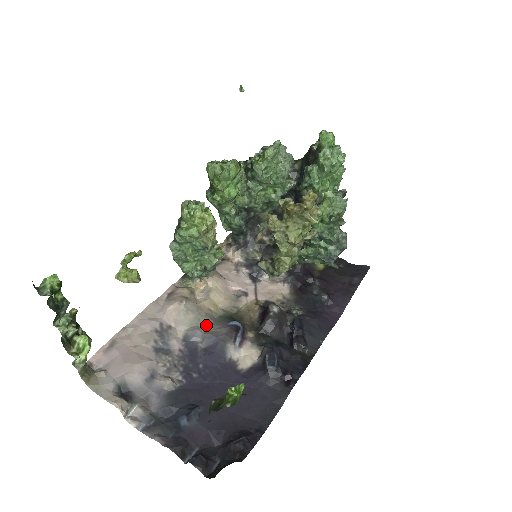
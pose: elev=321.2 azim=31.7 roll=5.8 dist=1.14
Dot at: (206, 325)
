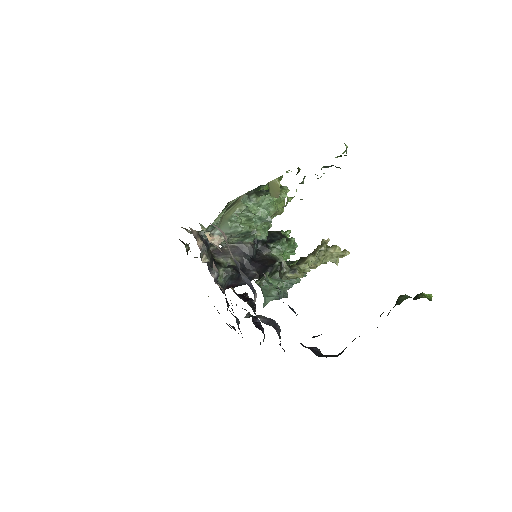
Dot at: occluded
